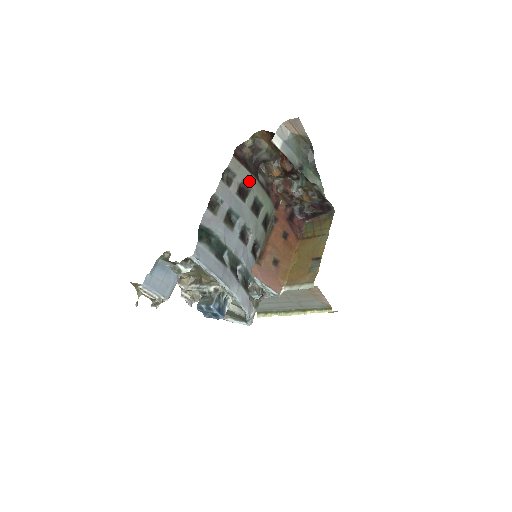
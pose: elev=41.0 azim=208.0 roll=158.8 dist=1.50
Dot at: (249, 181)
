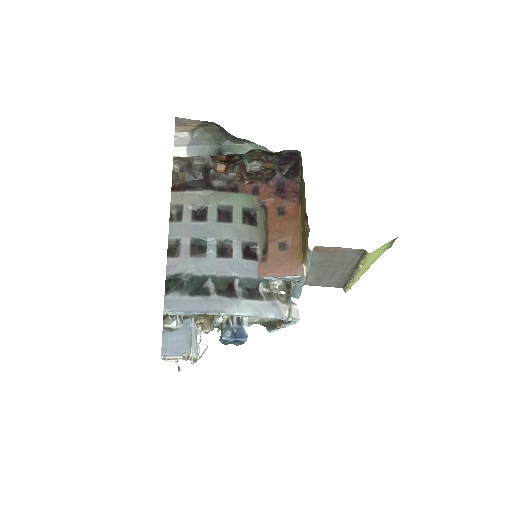
Dot at: (201, 199)
